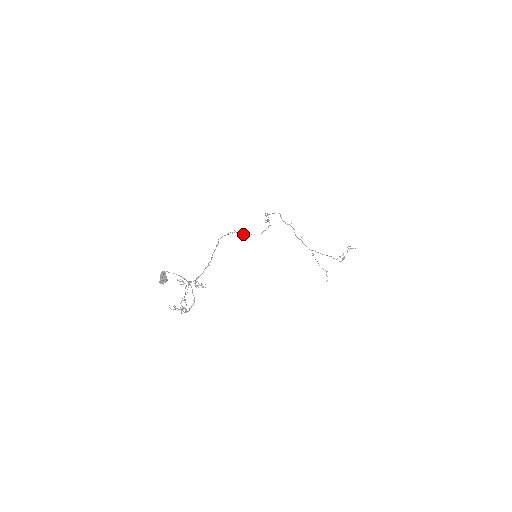
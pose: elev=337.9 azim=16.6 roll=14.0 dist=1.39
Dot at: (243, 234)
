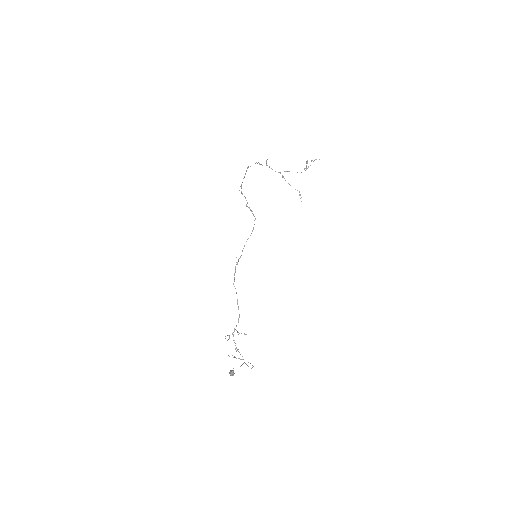
Dot at: (242, 251)
